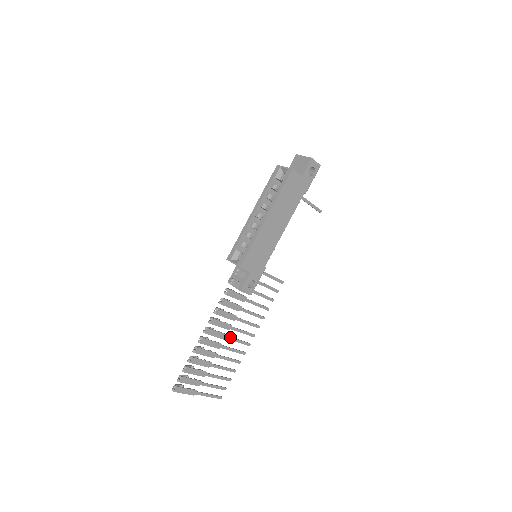
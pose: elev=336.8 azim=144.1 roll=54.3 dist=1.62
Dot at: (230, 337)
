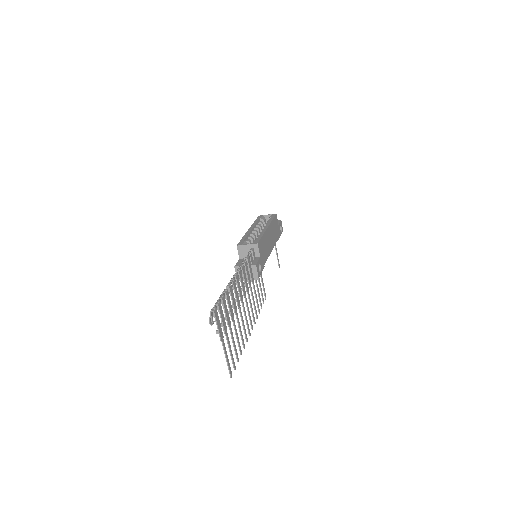
Dot at: occluded
